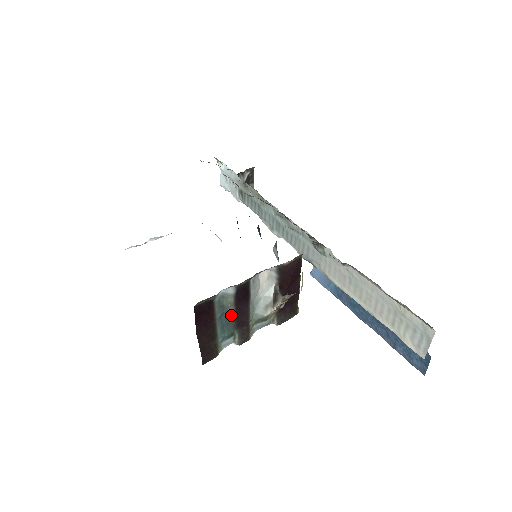
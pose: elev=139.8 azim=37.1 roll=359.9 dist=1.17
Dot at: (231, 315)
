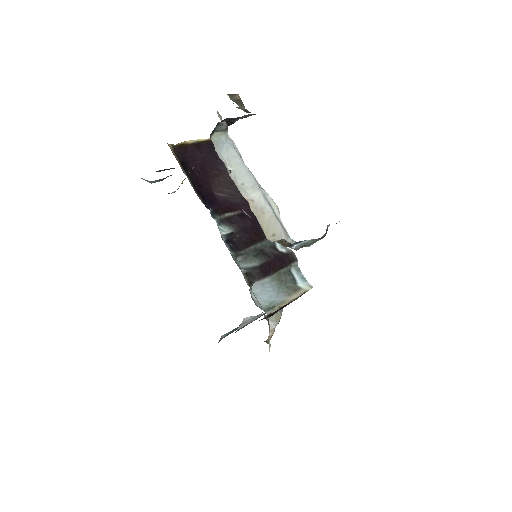
Dot at: occluded
